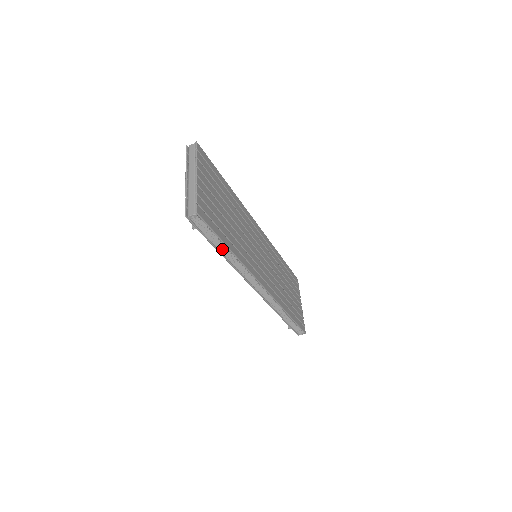
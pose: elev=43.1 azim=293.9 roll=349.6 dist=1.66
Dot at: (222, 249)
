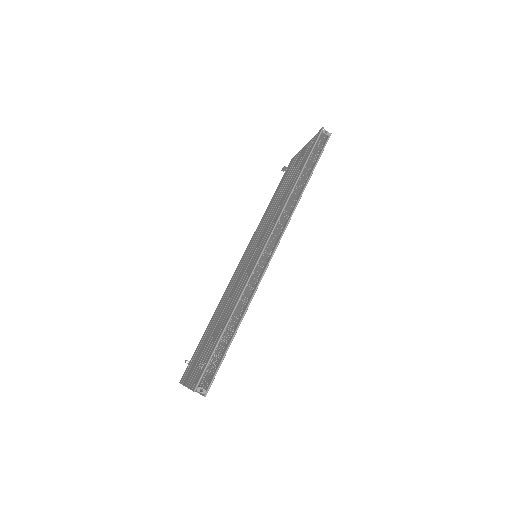
Dot at: (304, 175)
